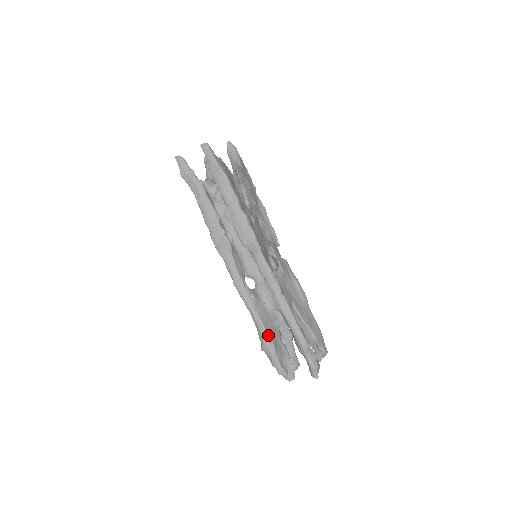
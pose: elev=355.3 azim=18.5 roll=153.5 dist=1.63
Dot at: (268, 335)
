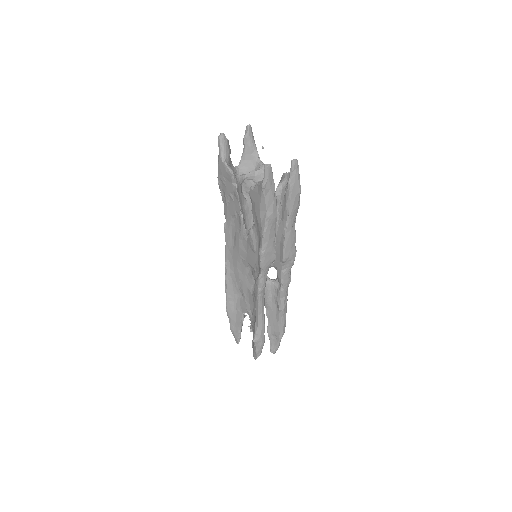
Dot at: occluded
